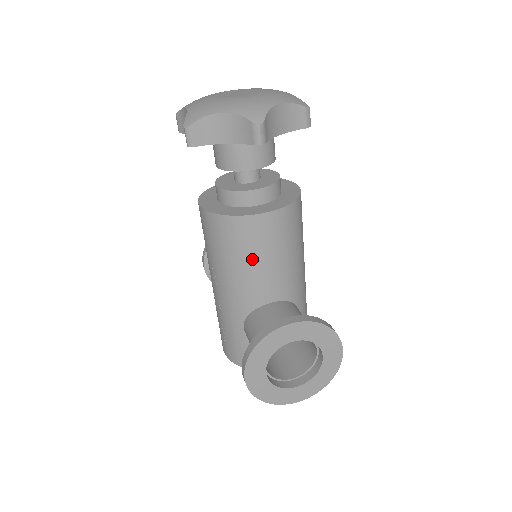
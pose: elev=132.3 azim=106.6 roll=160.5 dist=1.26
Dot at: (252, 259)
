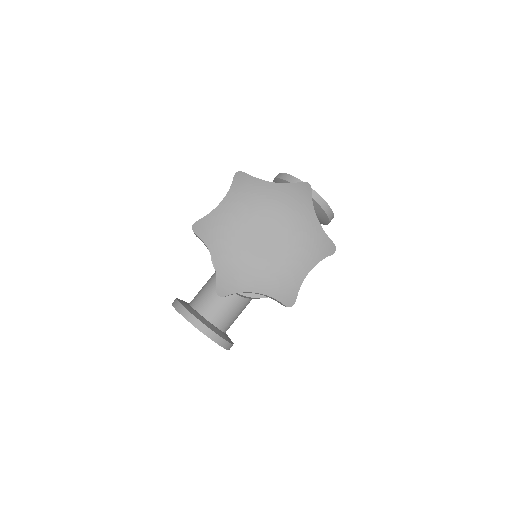
Dot at: occluded
